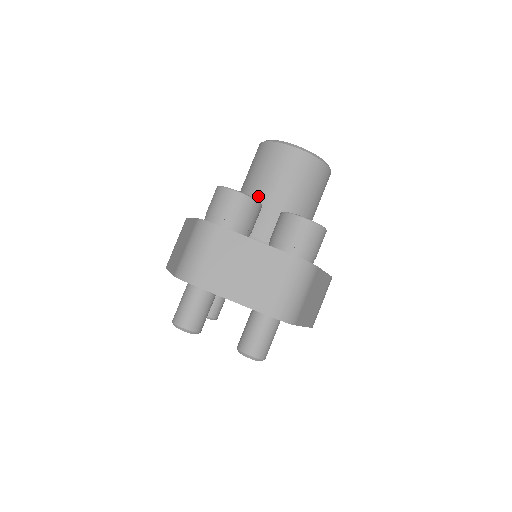
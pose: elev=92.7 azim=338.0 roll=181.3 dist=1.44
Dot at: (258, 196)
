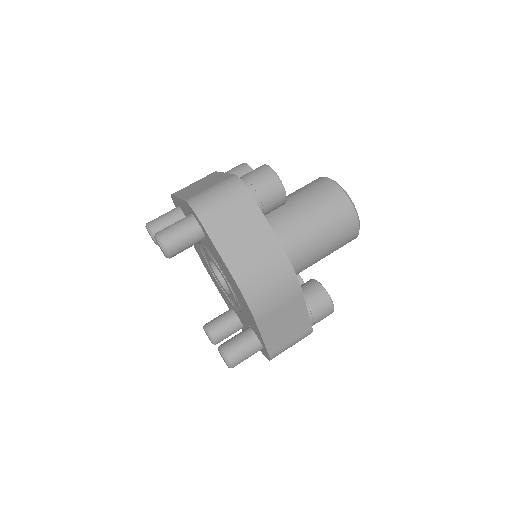
Dot at: occluded
